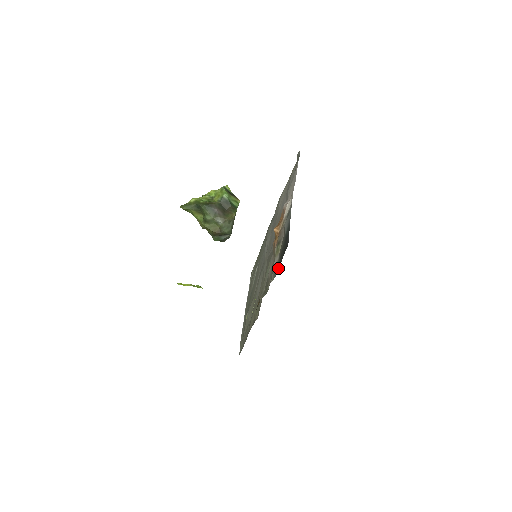
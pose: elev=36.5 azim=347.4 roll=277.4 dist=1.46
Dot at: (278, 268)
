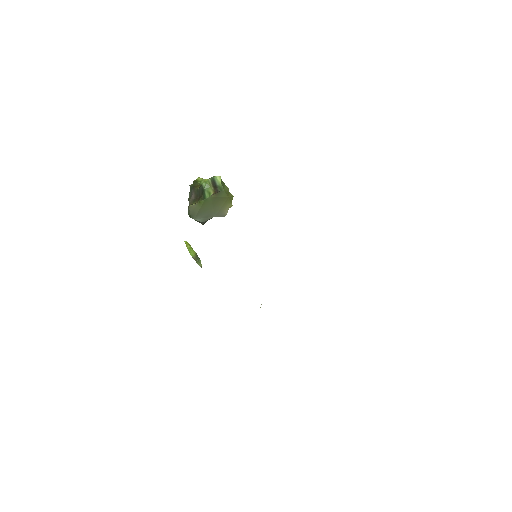
Dot at: occluded
